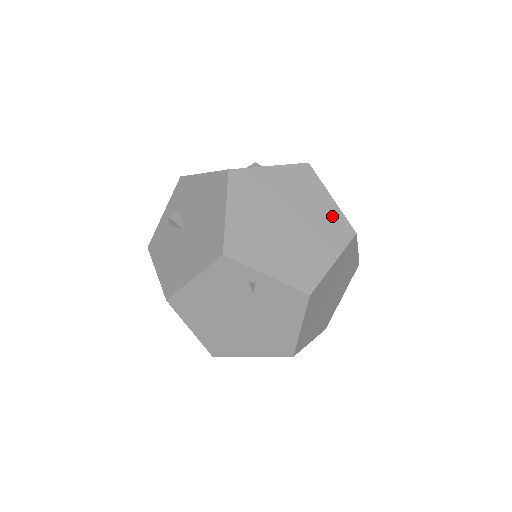
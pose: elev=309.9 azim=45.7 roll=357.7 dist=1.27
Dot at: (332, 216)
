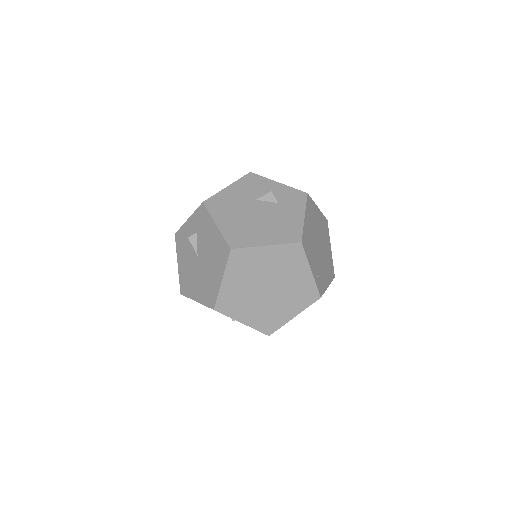
Dot at: (306, 285)
